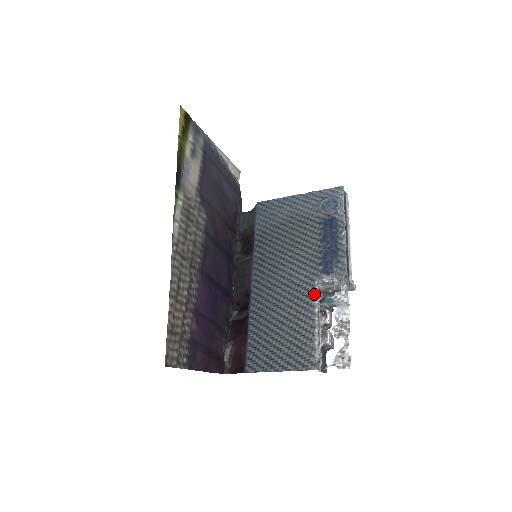
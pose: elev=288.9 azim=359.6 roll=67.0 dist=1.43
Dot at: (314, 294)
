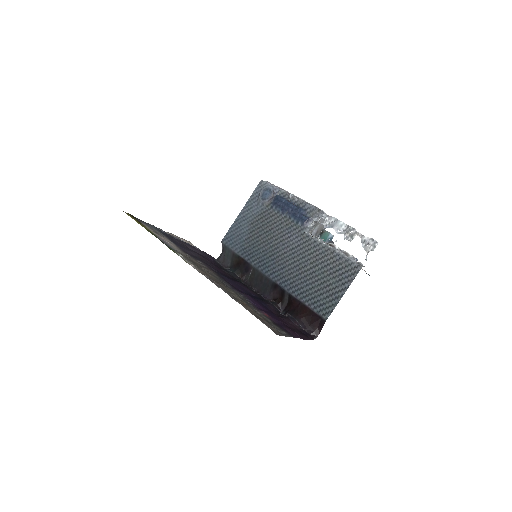
Dot at: (313, 238)
